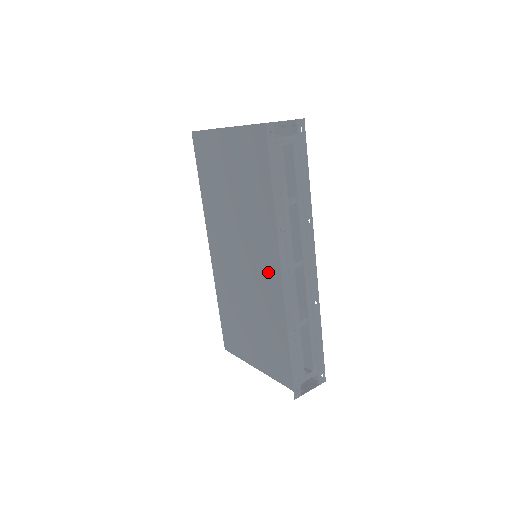
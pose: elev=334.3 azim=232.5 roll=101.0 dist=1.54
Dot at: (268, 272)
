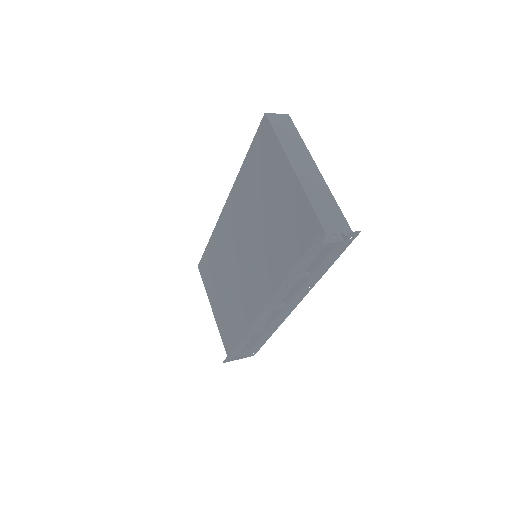
Dot at: (254, 289)
